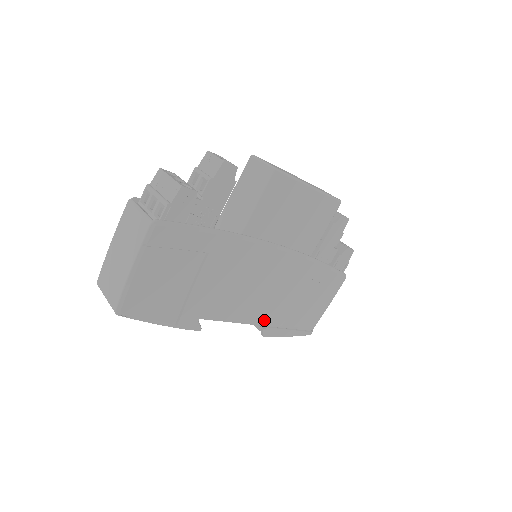
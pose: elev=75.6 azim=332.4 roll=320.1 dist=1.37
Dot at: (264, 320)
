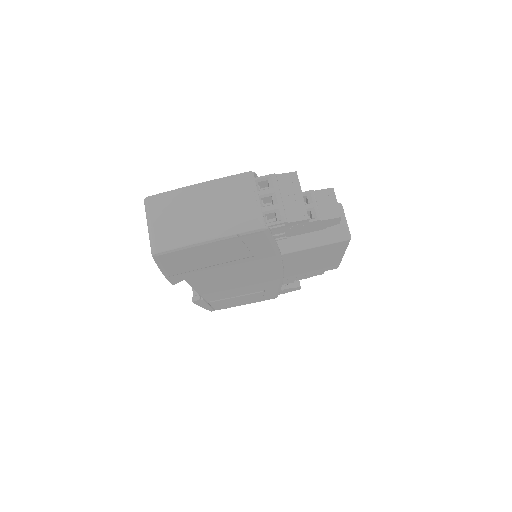
Dot at: (209, 296)
